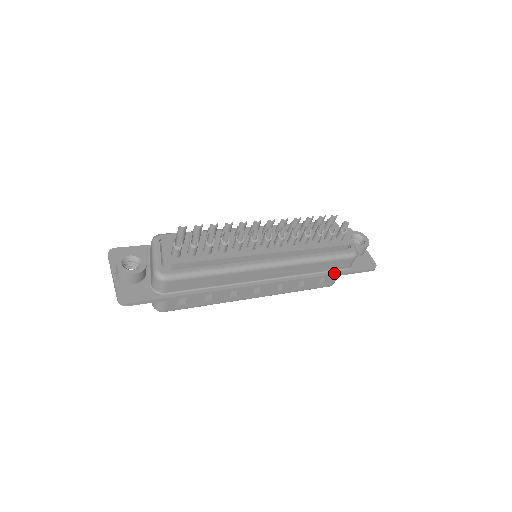
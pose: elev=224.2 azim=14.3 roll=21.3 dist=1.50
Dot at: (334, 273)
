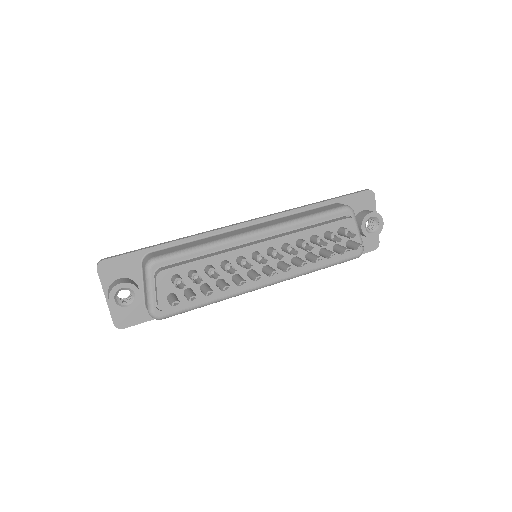
Dot at: occluded
